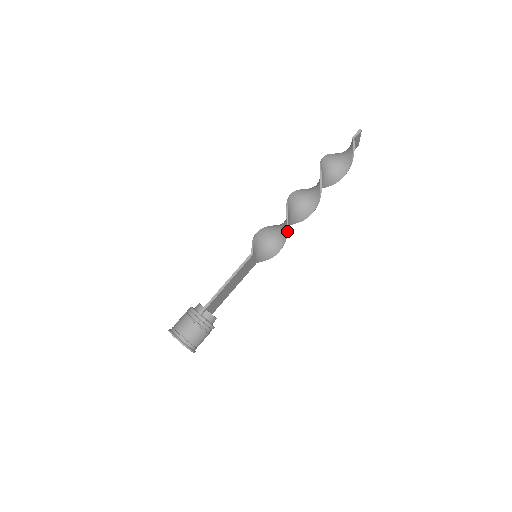
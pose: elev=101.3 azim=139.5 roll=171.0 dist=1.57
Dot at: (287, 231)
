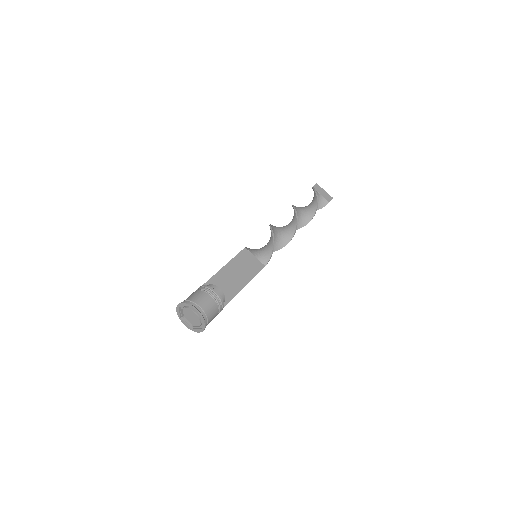
Dot at: (271, 228)
